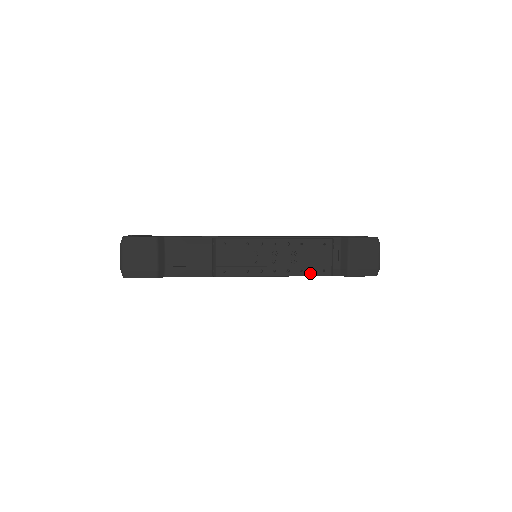
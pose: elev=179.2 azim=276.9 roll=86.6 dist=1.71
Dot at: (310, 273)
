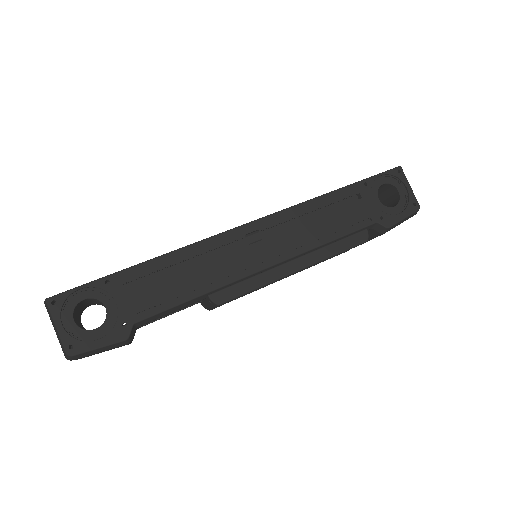
Dot at: occluded
